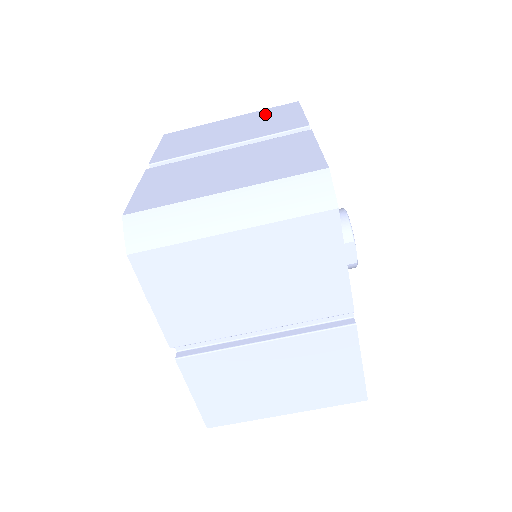
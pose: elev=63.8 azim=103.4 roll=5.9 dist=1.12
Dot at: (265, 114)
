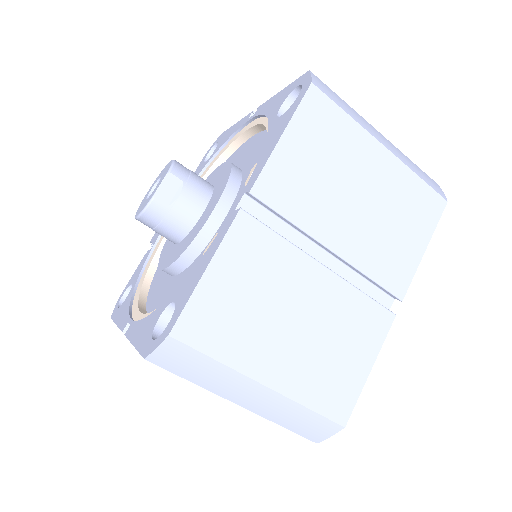
Dot at: occluded
